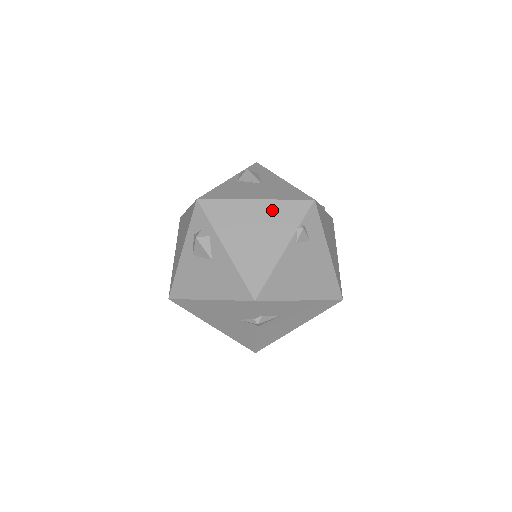
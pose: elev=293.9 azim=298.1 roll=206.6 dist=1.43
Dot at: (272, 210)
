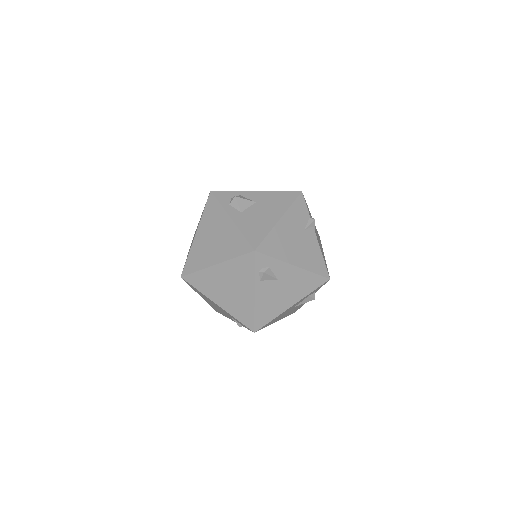
Dot at: occluded
